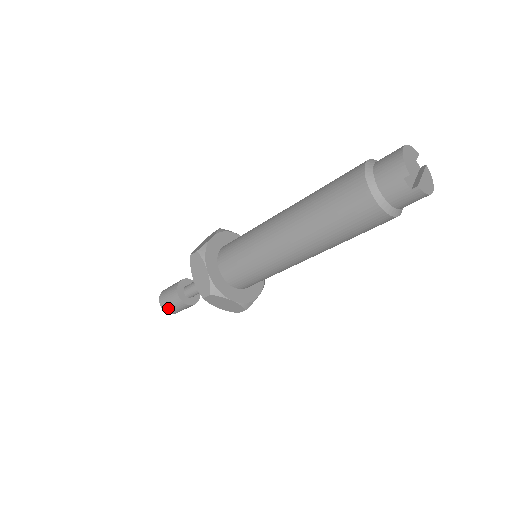
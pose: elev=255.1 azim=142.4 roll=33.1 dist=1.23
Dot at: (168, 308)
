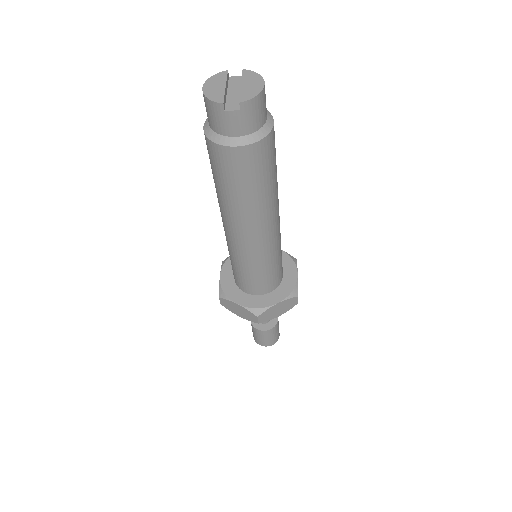
Dot at: (266, 343)
